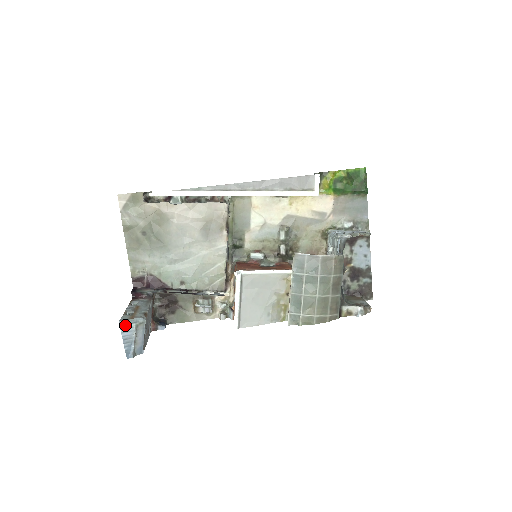
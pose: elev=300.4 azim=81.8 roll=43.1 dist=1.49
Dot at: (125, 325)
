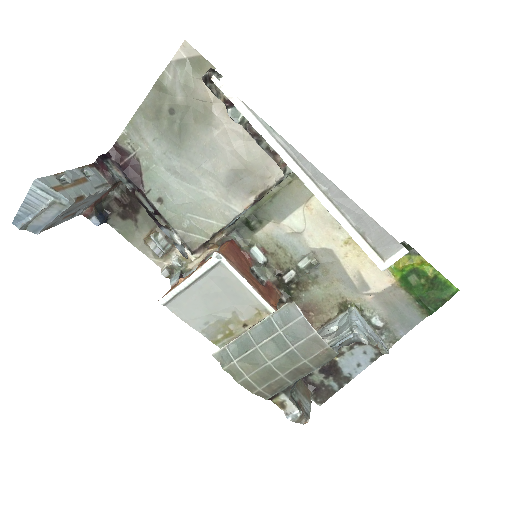
Dot at: (40, 189)
